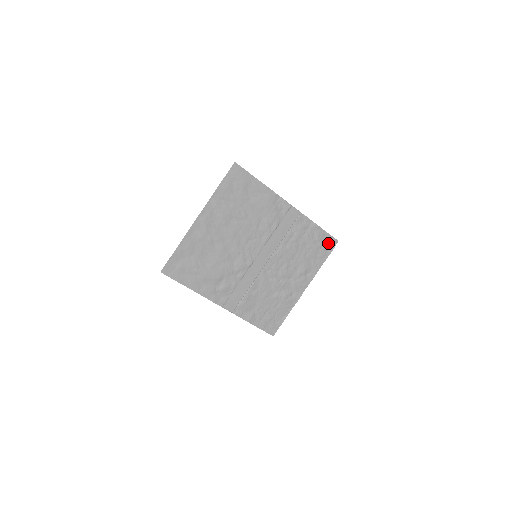
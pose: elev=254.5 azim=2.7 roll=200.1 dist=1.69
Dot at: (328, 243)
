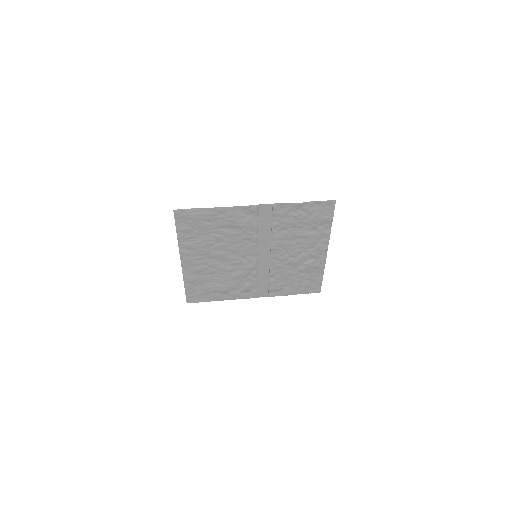
Dot at: (324, 208)
